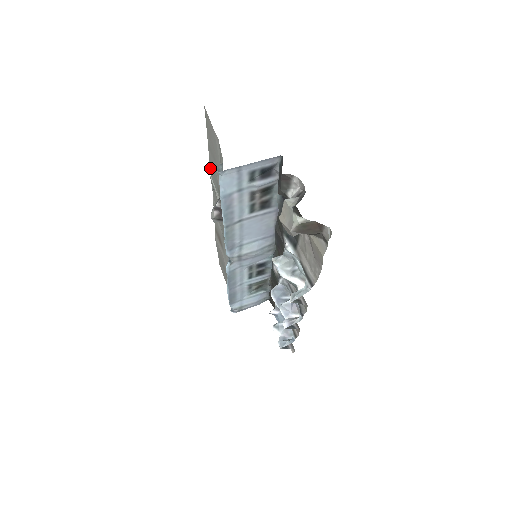
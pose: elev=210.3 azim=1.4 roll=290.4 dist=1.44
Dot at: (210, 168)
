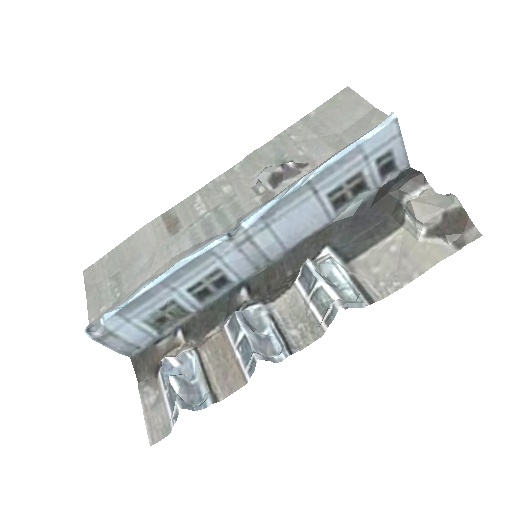
Dot at: (268, 142)
